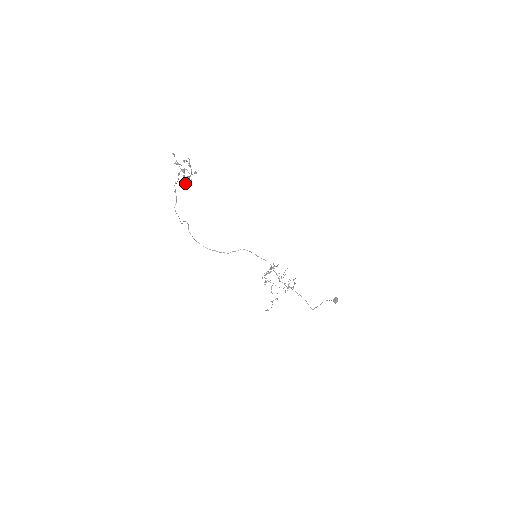
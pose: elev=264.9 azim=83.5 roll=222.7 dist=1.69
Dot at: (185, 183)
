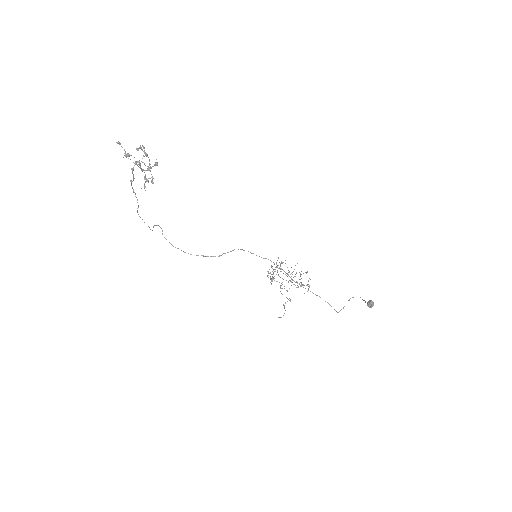
Dot at: (145, 179)
